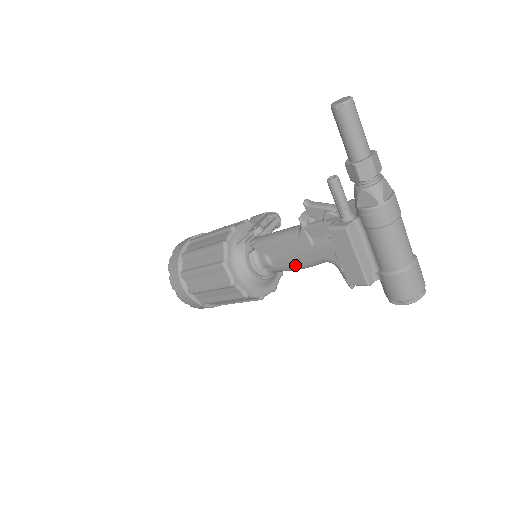
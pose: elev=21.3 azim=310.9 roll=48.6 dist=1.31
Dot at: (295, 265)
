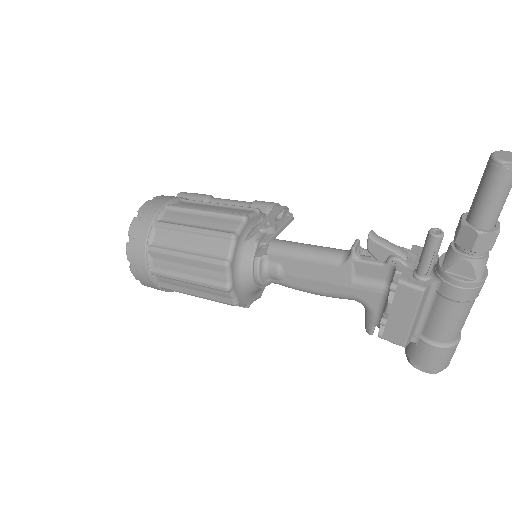
Dot at: (314, 290)
